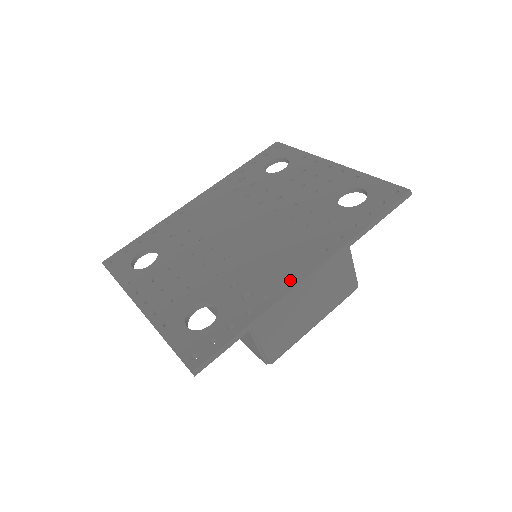
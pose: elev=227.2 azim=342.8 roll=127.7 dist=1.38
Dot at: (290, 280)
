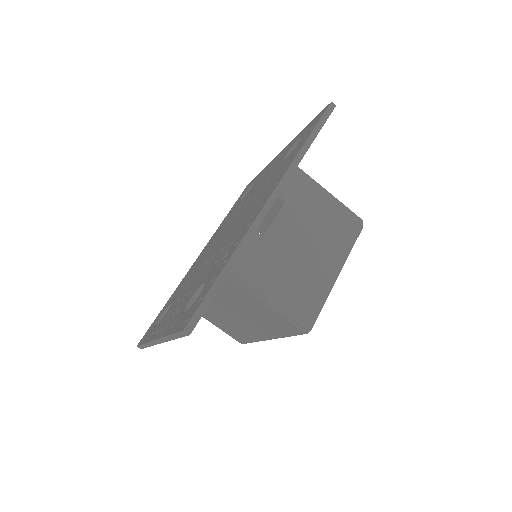
Dot at: (253, 218)
